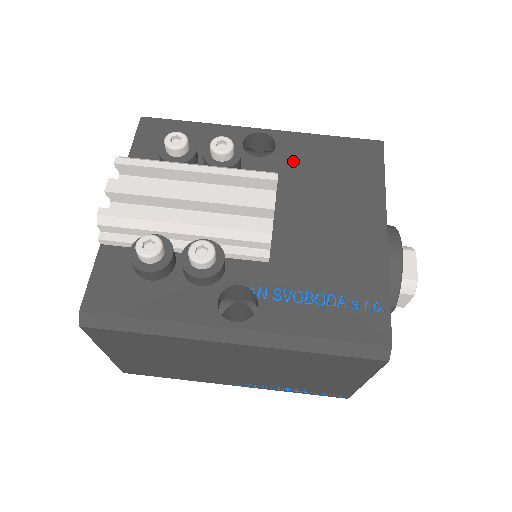
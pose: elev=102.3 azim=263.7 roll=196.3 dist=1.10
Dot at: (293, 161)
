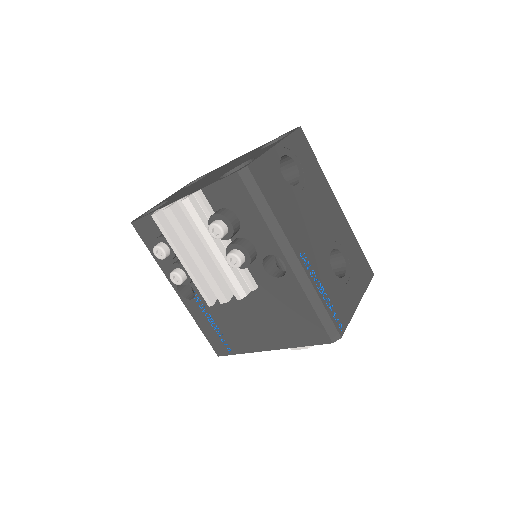
Dot at: (277, 292)
